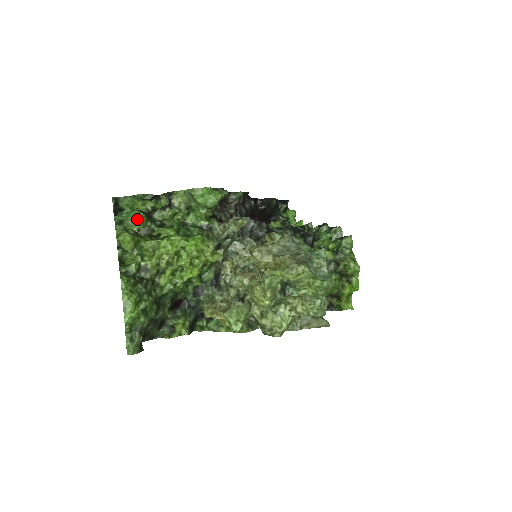
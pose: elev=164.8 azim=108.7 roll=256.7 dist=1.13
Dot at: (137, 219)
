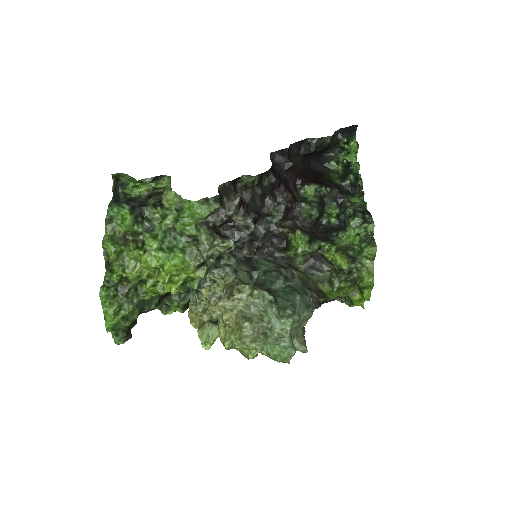
Dot at: (124, 222)
